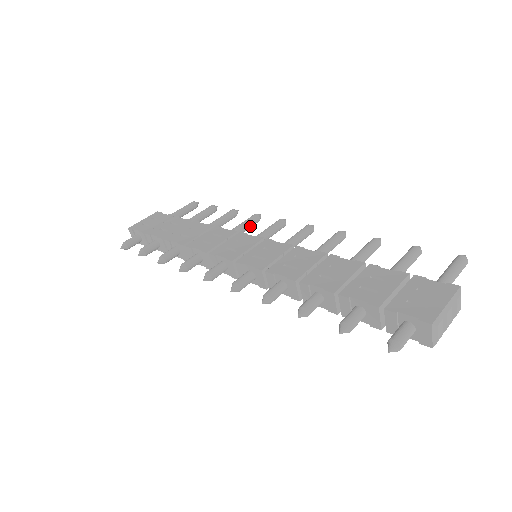
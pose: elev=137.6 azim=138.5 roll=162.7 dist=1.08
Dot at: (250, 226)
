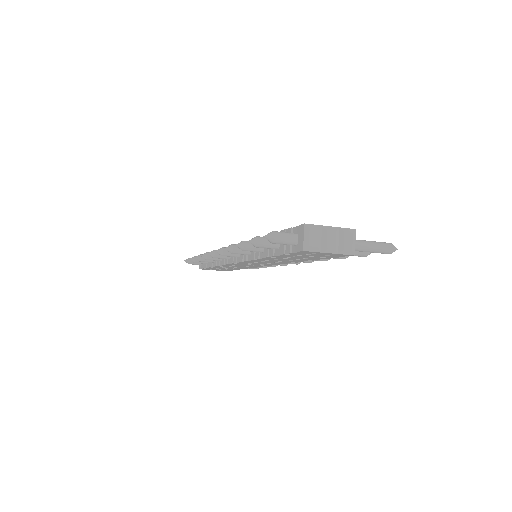
Dot at: occluded
